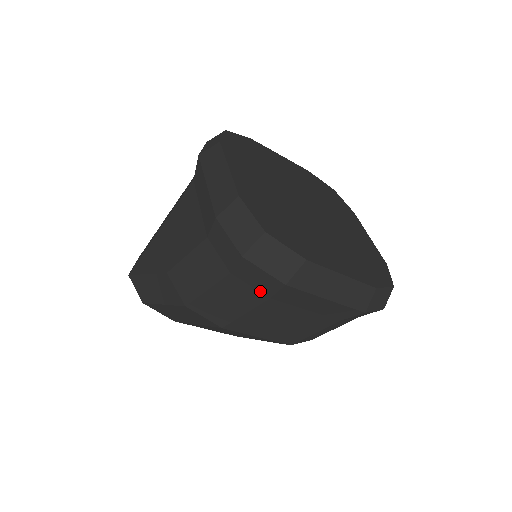
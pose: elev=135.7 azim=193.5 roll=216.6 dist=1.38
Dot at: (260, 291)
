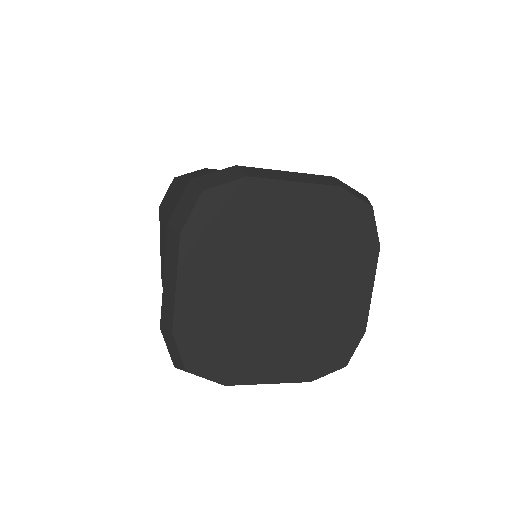
Dot at: occluded
